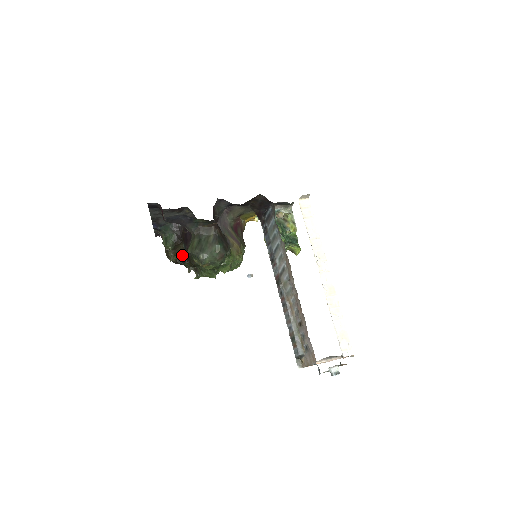
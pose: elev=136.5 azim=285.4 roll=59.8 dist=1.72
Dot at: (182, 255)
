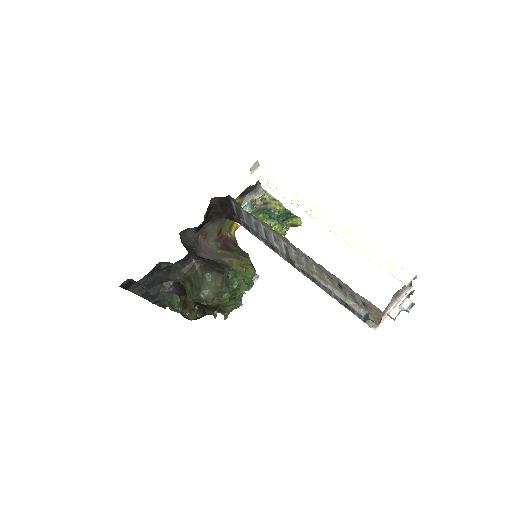
Dot at: (198, 307)
